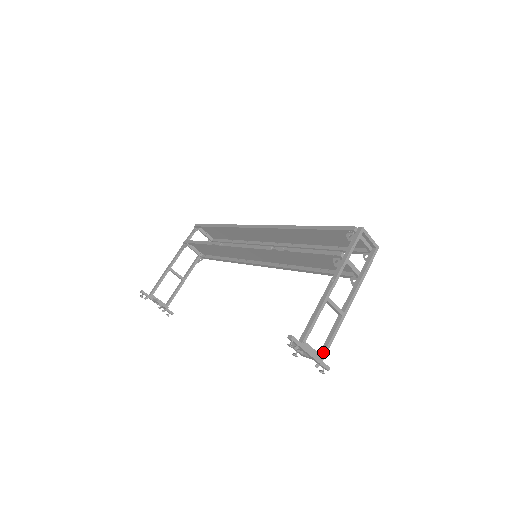
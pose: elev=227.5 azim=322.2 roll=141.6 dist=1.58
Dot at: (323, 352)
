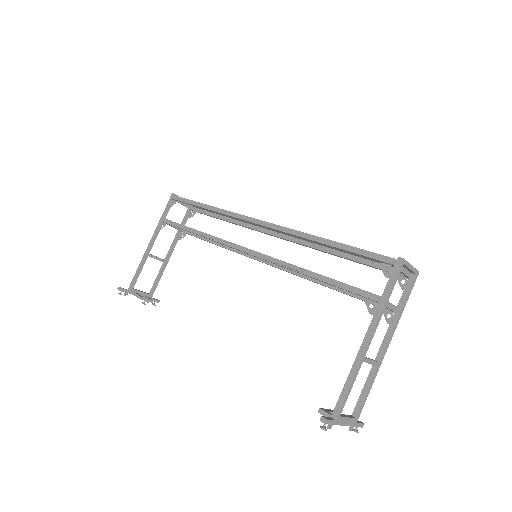
Dot at: (357, 413)
